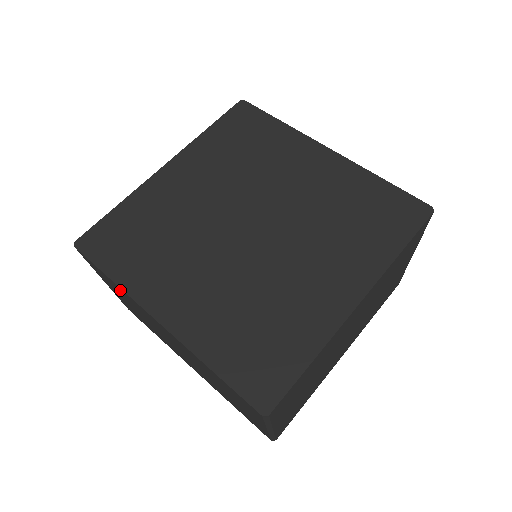
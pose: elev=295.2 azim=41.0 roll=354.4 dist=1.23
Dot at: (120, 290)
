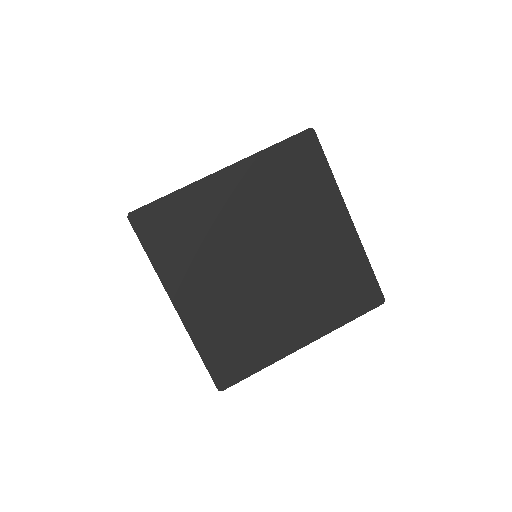
Dot at: occluded
